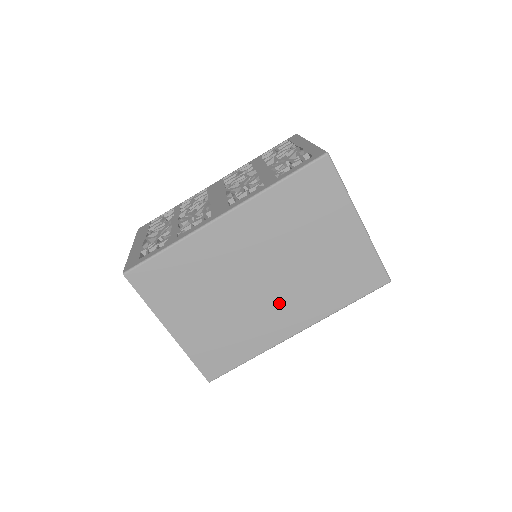
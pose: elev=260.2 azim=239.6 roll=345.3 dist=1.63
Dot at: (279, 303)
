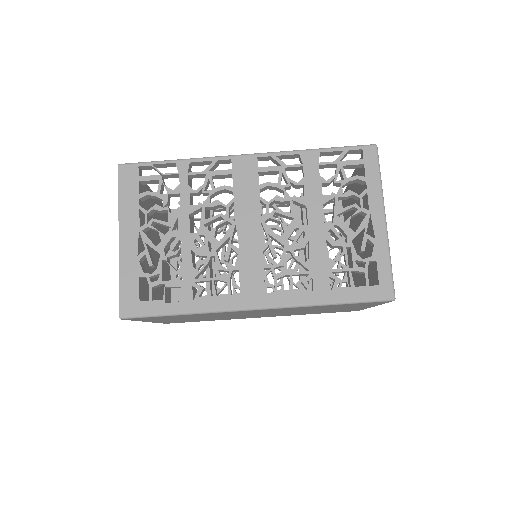
Dot at: occluded
